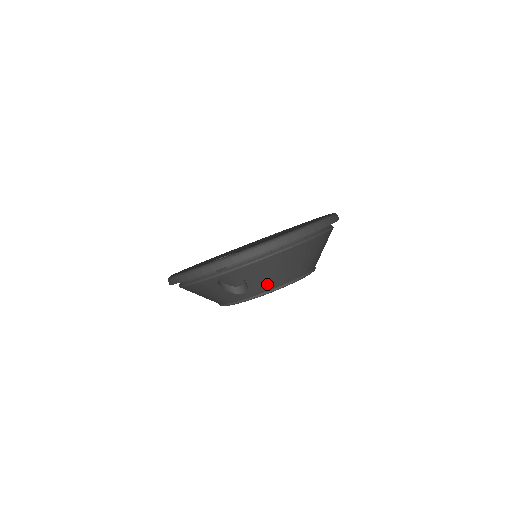
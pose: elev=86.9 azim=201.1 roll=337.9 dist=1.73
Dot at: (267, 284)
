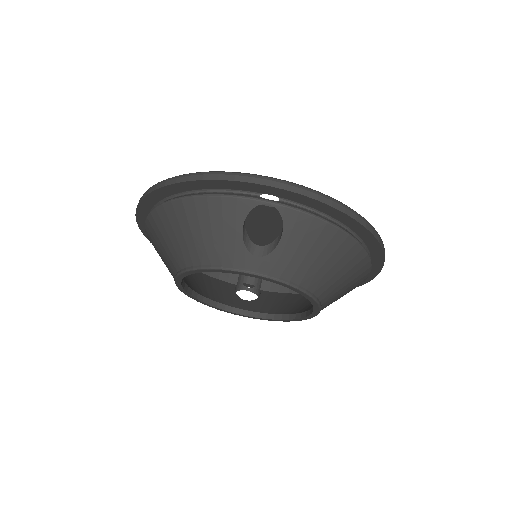
Dot at: (294, 267)
